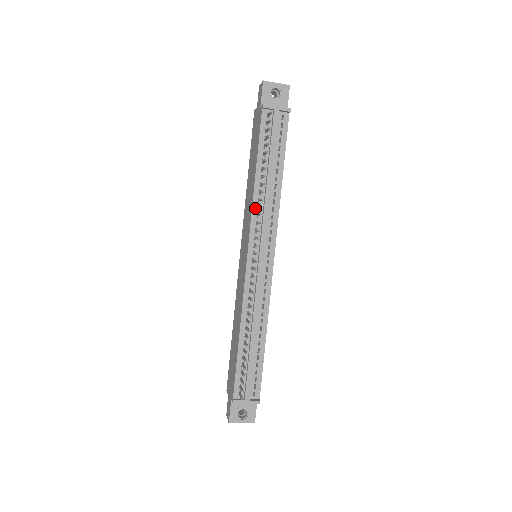
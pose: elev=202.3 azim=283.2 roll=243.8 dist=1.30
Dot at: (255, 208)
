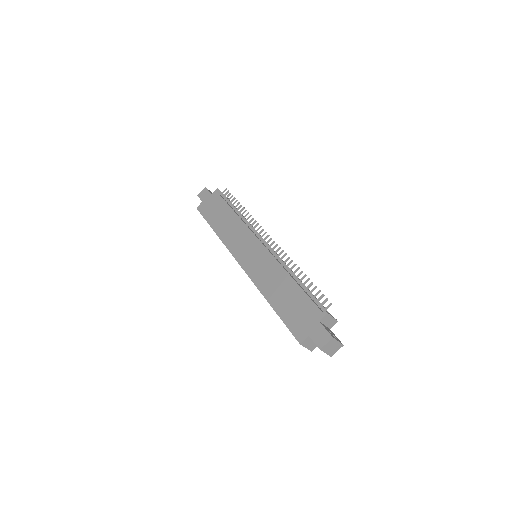
Dot at: (246, 224)
